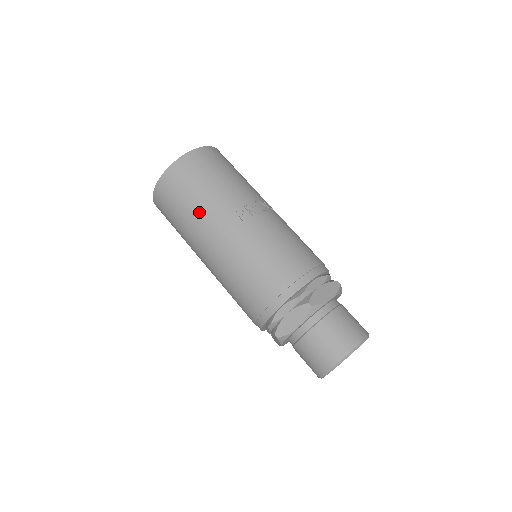
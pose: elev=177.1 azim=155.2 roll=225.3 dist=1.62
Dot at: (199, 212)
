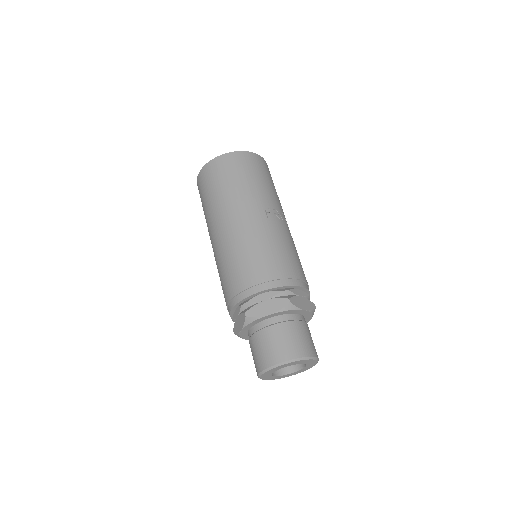
Dot at: (237, 192)
